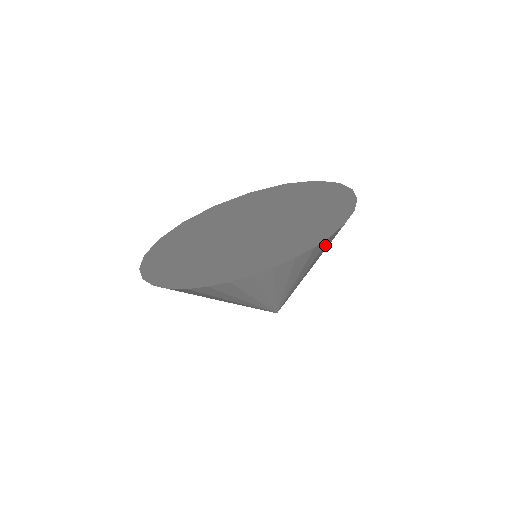
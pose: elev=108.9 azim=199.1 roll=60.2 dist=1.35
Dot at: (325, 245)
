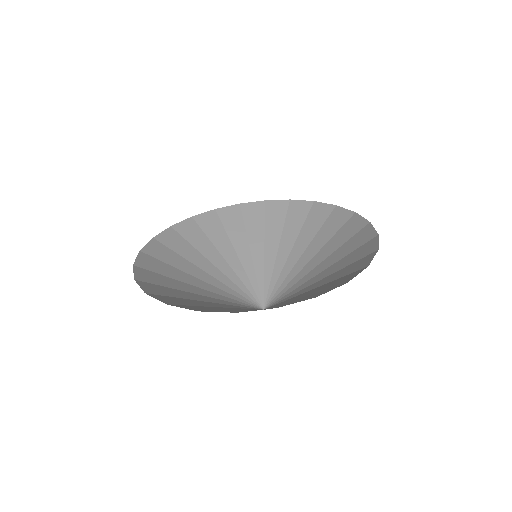
Dot at: (353, 264)
